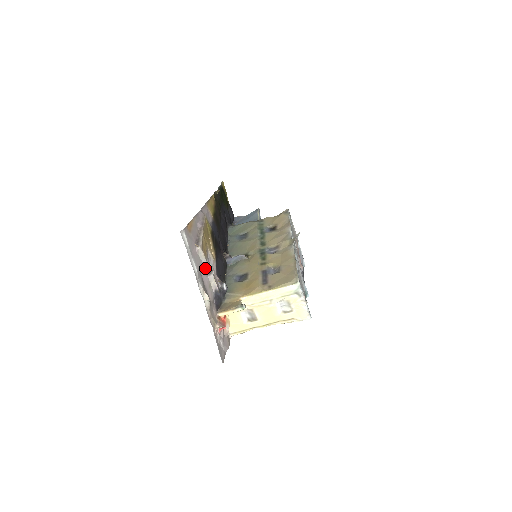
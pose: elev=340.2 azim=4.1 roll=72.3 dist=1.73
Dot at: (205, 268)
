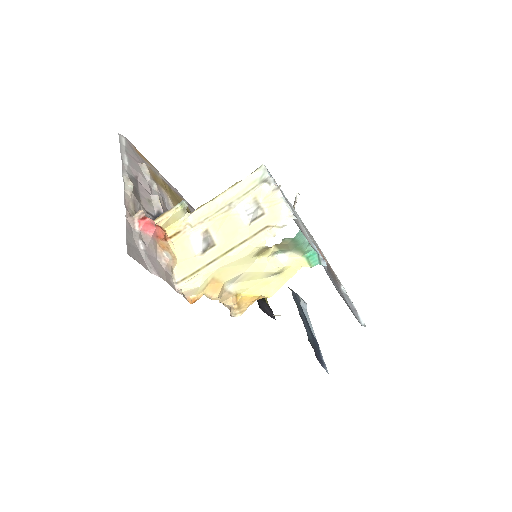
Dot at: (149, 187)
